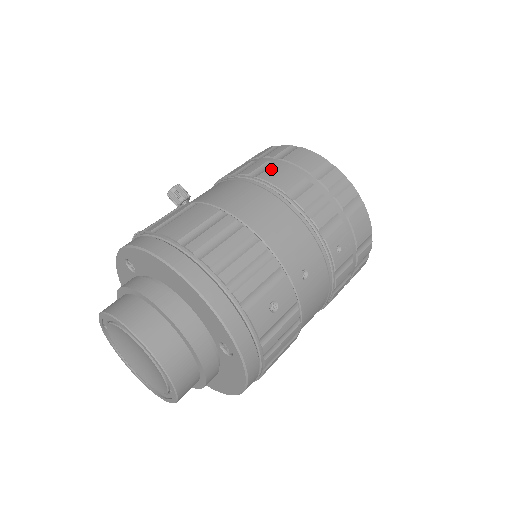
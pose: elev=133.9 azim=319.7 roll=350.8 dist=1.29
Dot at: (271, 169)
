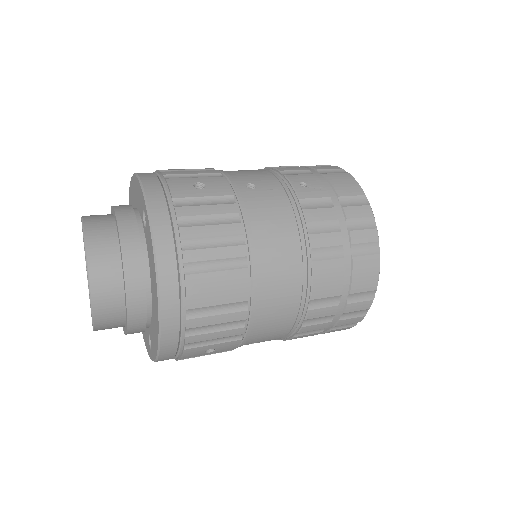
Dot at: occluded
